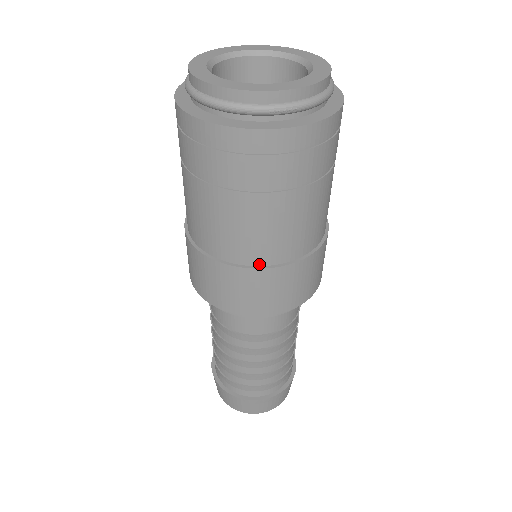
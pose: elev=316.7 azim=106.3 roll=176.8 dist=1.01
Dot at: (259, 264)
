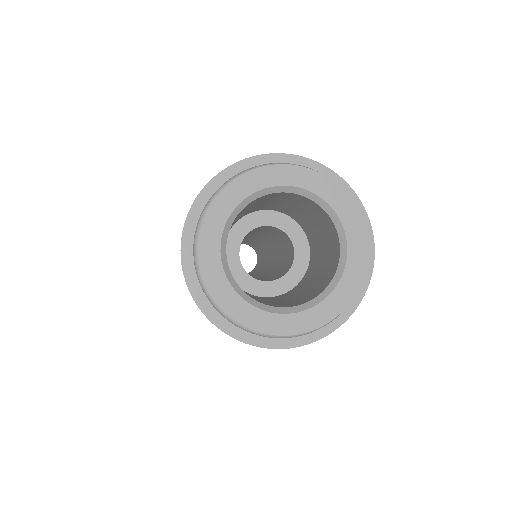
Dot at: occluded
